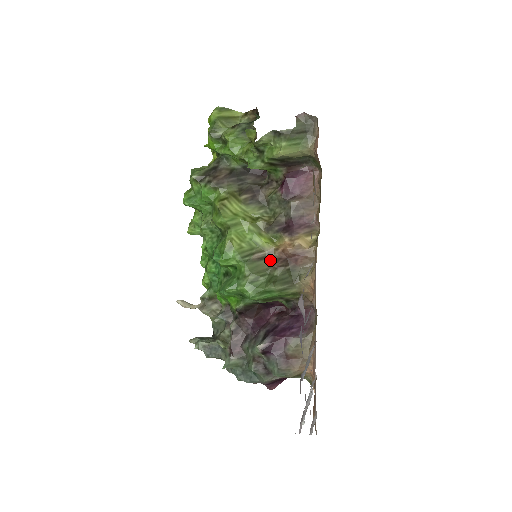
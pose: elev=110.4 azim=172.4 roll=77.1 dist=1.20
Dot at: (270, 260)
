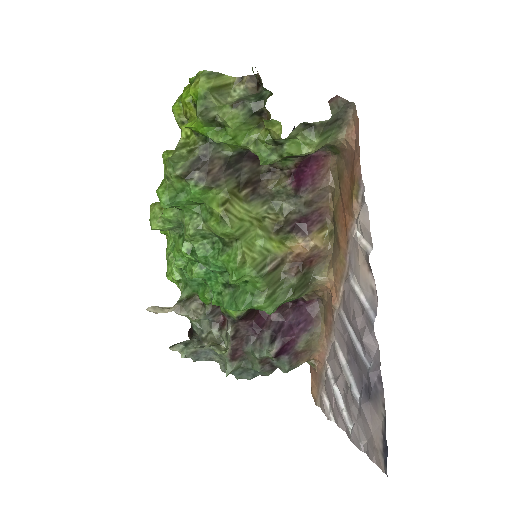
Dot at: (284, 266)
